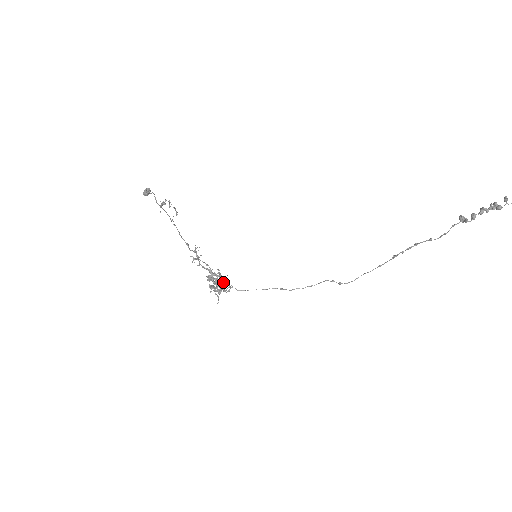
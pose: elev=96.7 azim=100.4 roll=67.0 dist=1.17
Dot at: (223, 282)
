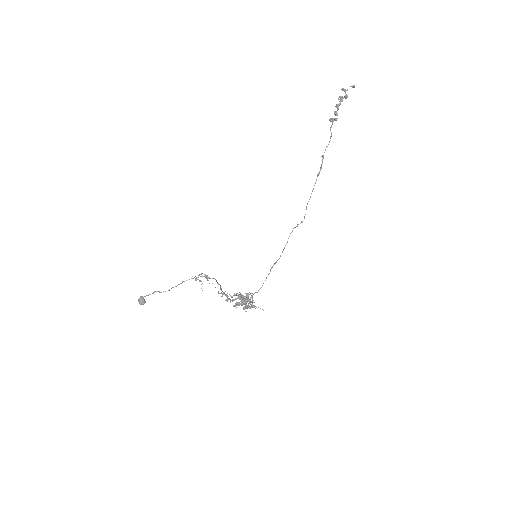
Dot at: occluded
